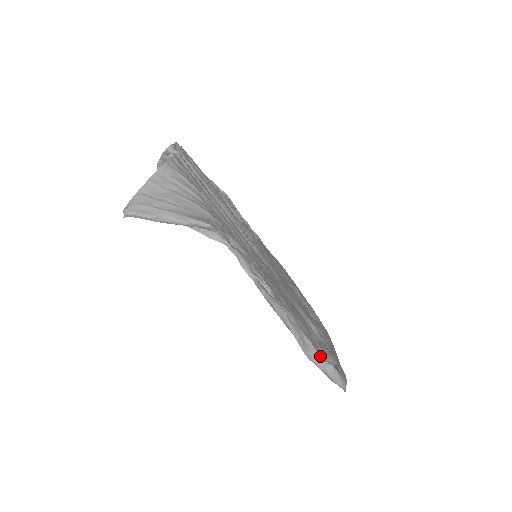
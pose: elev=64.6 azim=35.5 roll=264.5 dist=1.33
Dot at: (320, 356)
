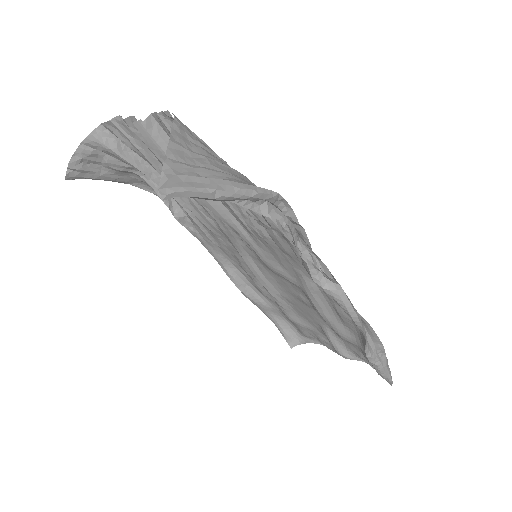
Dot at: (376, 348)
